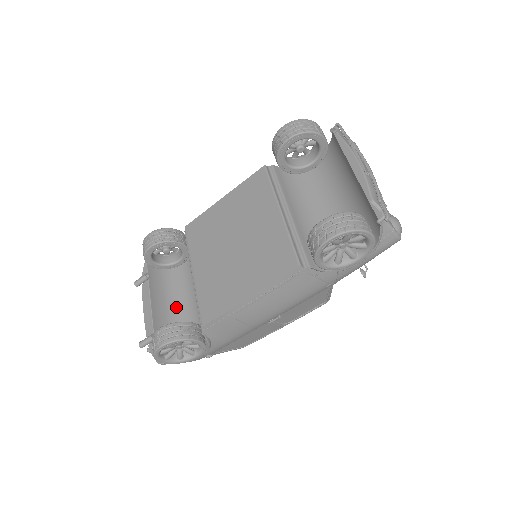
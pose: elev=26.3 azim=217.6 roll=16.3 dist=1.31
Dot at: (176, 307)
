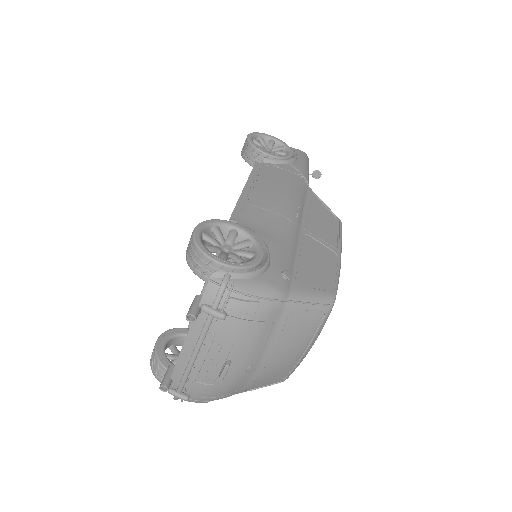
Dot at: occluded
